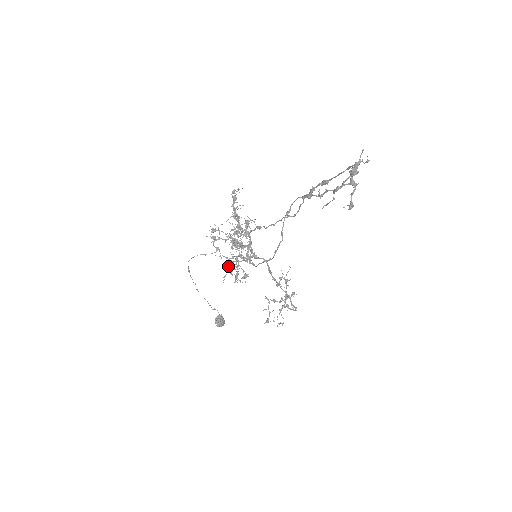
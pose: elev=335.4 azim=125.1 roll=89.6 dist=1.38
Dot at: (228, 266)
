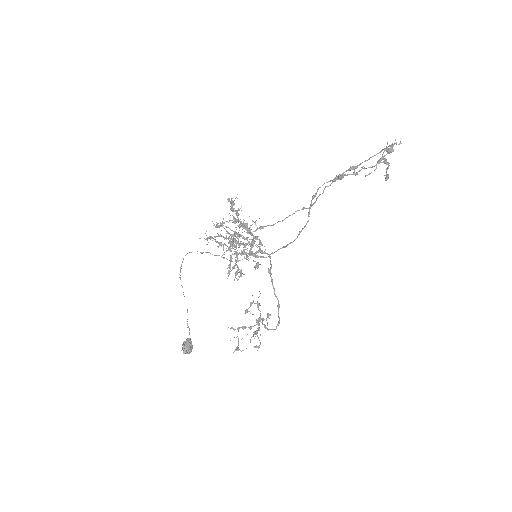
Dot at: occluded
